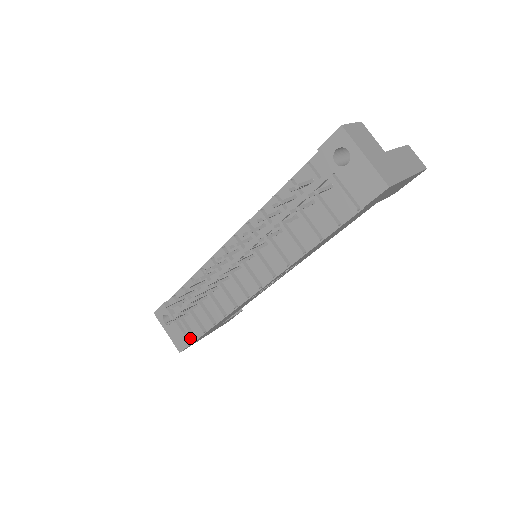
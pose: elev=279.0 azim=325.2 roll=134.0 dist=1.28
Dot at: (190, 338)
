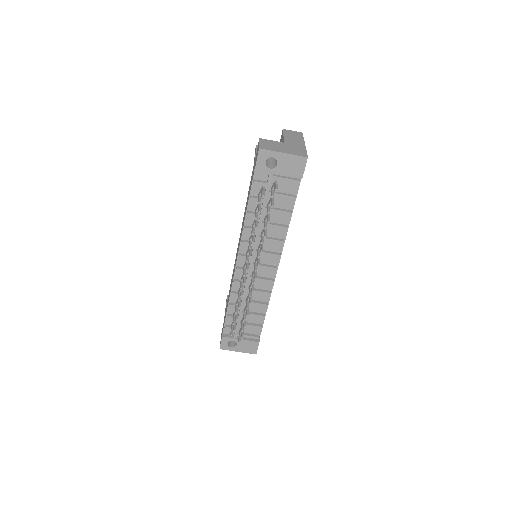
Dot at: (256, 339)
